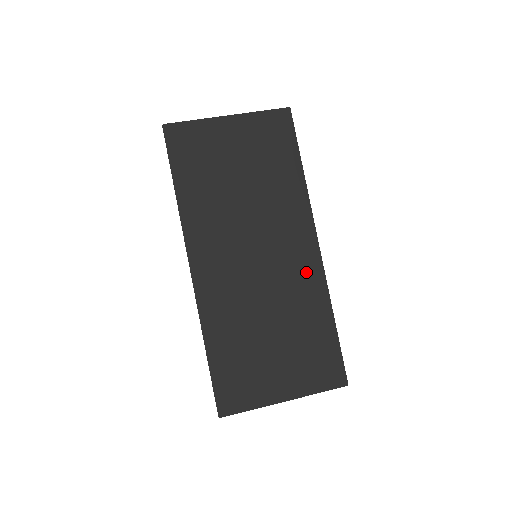
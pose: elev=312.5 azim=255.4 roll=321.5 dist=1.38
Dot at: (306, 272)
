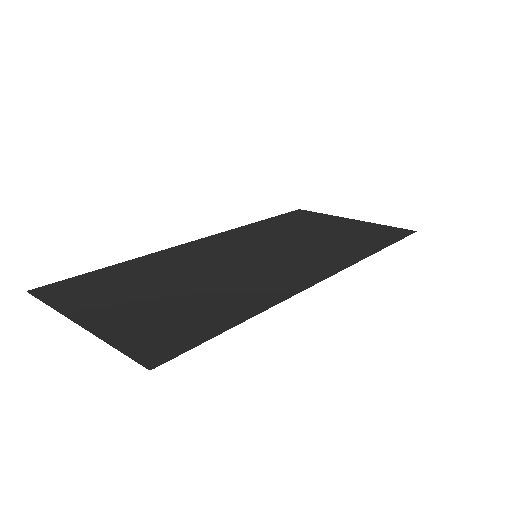
Dot at: (283, 281)
